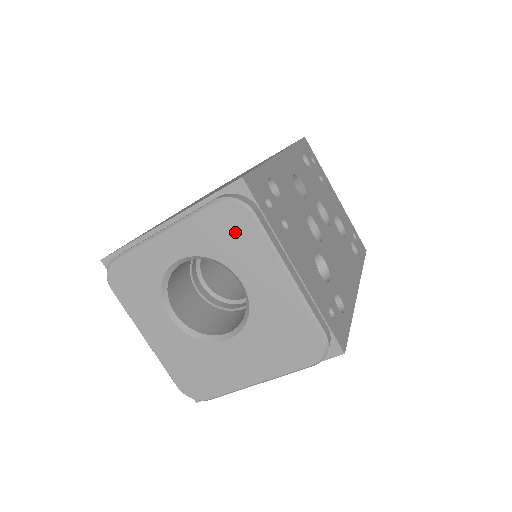
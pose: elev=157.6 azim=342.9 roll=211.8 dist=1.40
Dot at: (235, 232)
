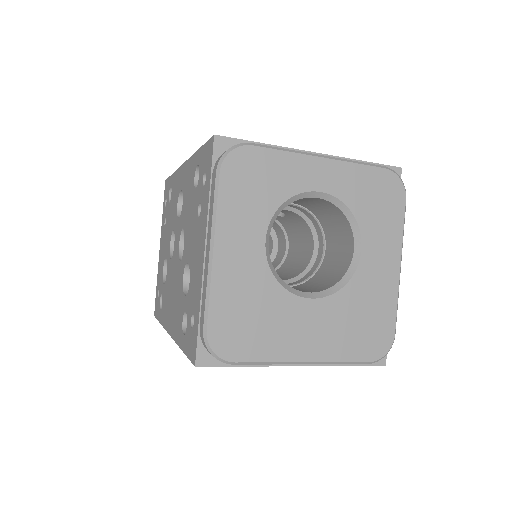
Dot at: (385, 202)
